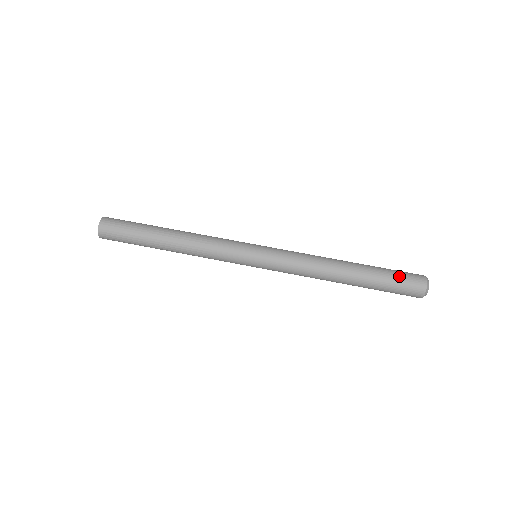
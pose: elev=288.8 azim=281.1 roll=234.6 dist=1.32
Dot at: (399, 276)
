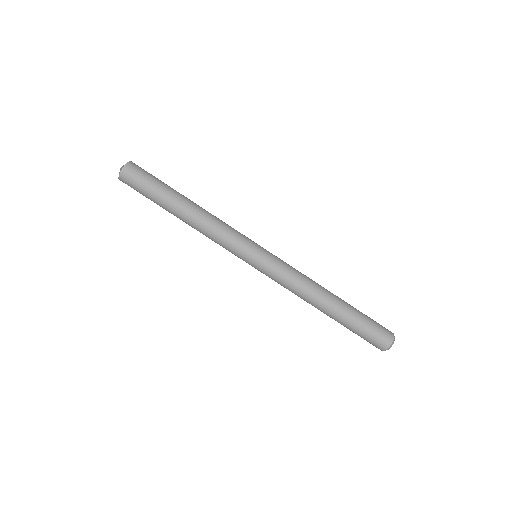
Dot at: (373, 320)
